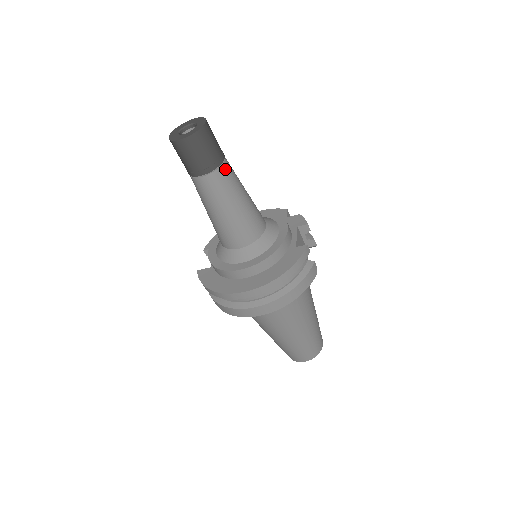
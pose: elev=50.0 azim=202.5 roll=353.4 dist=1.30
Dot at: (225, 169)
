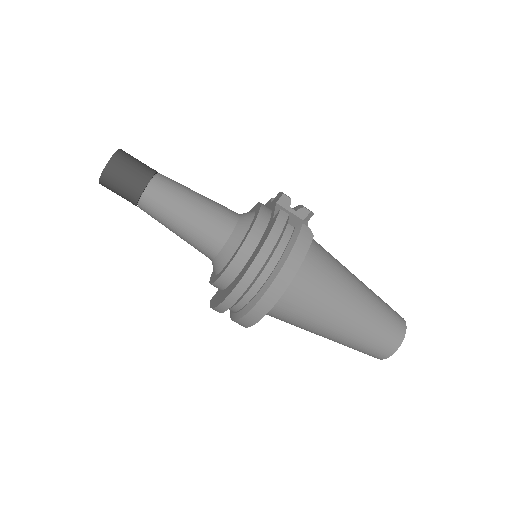
Dot at: (159, 181)
